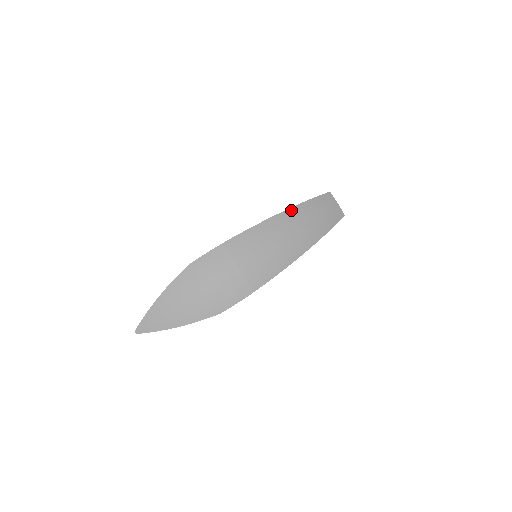
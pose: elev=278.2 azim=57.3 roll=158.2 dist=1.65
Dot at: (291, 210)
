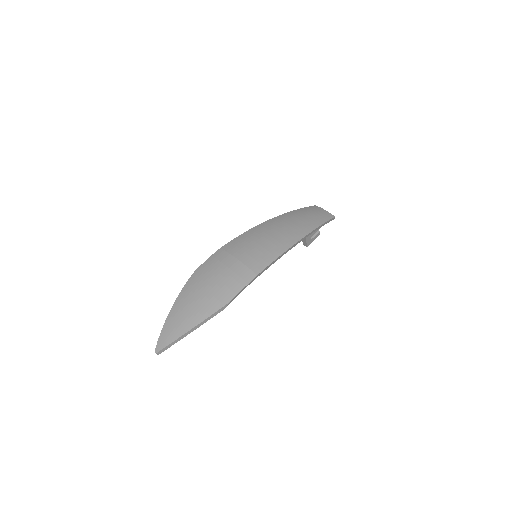
Dot at: (279, 217)
